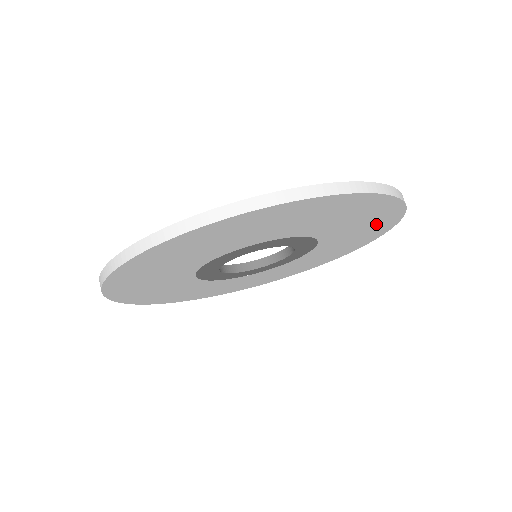
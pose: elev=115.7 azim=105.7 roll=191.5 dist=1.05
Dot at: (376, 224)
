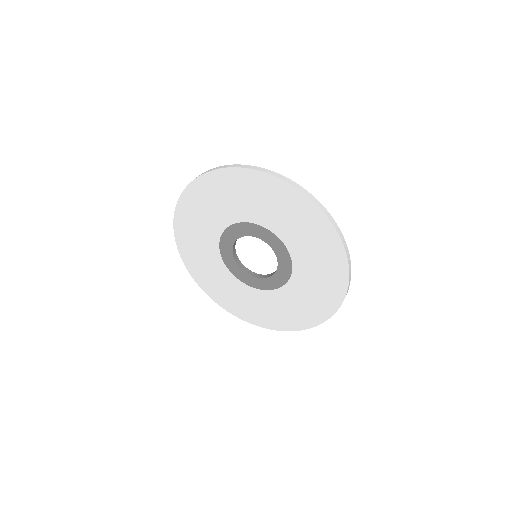
Dot at: (328, 289)
